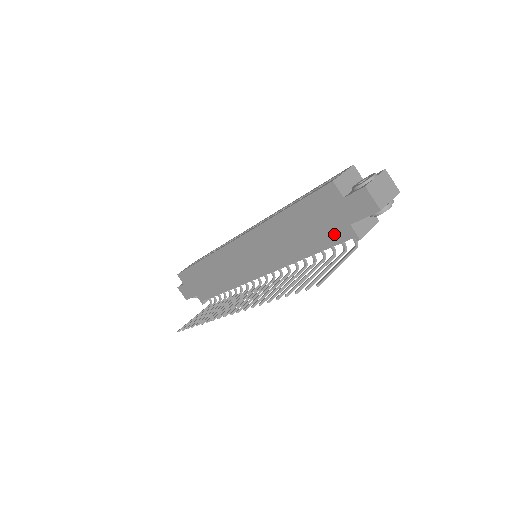
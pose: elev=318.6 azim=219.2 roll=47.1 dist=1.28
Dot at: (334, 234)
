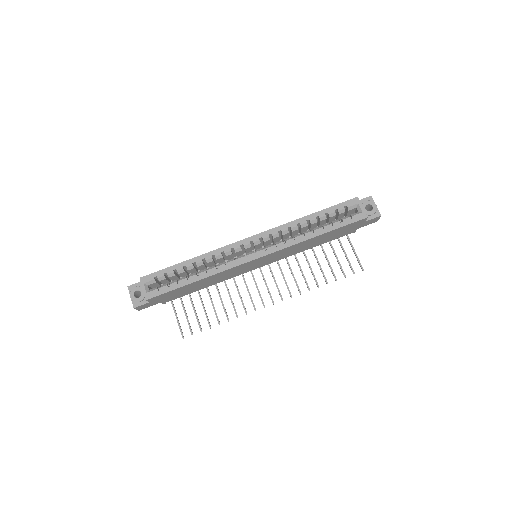
Dot at: (343, 235)
